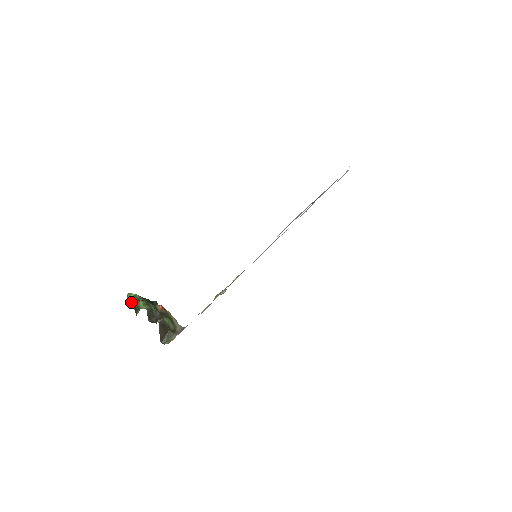
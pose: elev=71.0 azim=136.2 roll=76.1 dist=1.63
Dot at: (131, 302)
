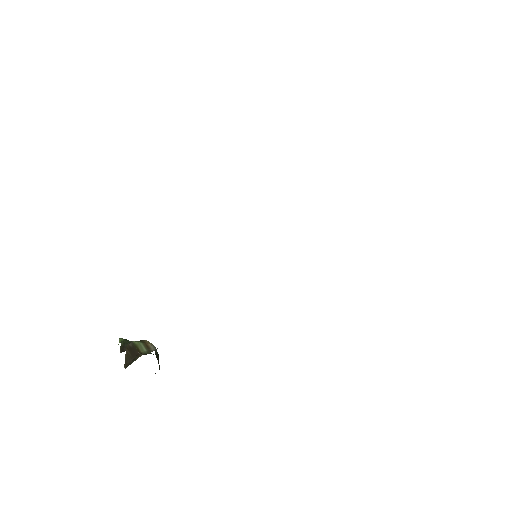
Dot at: occluded
